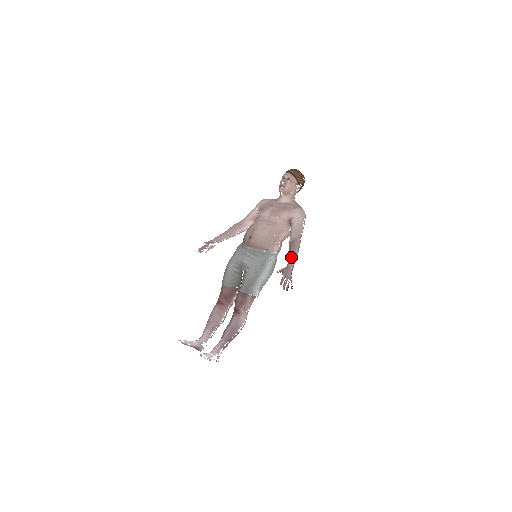
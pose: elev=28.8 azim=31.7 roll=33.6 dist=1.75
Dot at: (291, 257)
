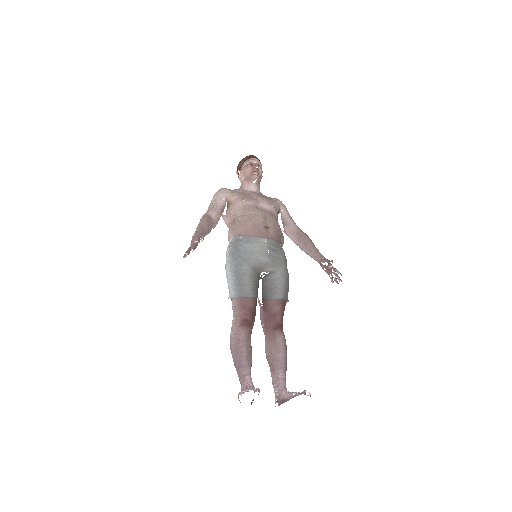
Dot at: (316, 248)
